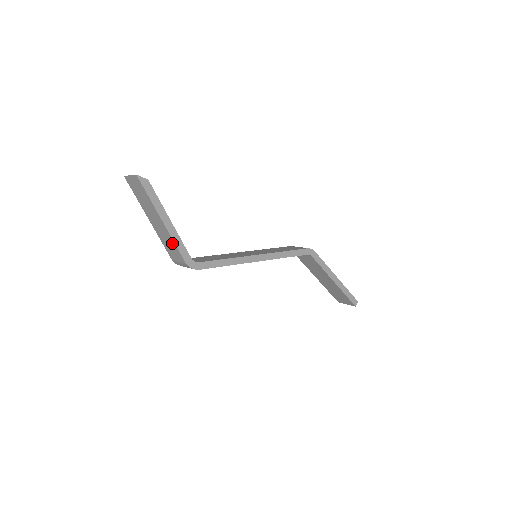
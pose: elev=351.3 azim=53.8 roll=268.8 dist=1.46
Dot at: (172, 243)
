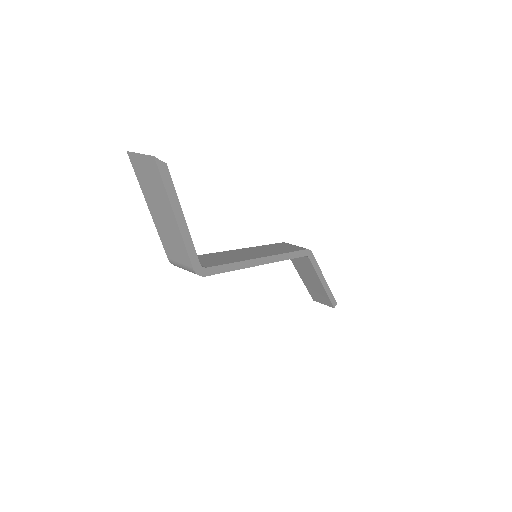
Dot at: (180, 244)
